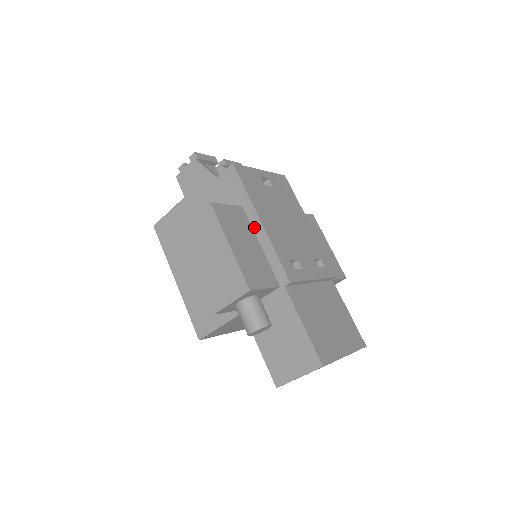
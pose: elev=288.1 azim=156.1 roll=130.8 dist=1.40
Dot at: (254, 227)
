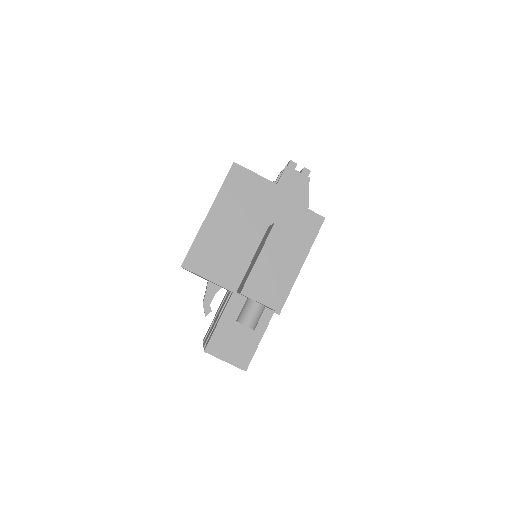
Dot at: occluded
